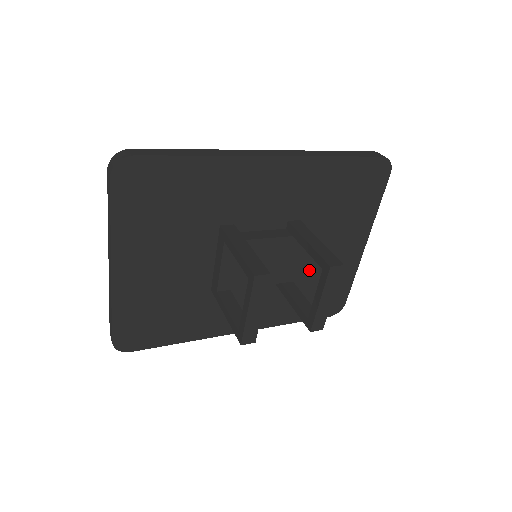
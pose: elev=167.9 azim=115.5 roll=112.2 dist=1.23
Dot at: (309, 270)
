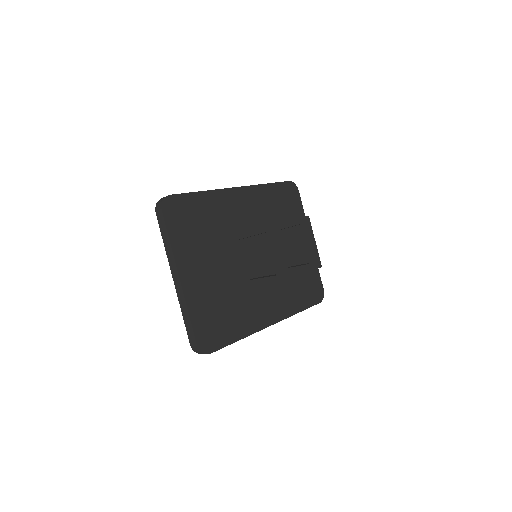
Dot at: (290, 264)
